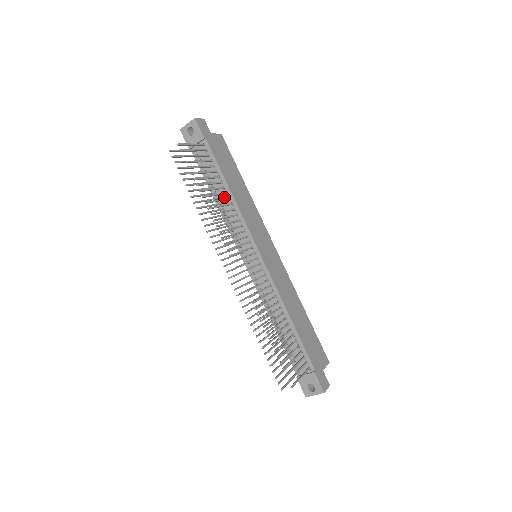
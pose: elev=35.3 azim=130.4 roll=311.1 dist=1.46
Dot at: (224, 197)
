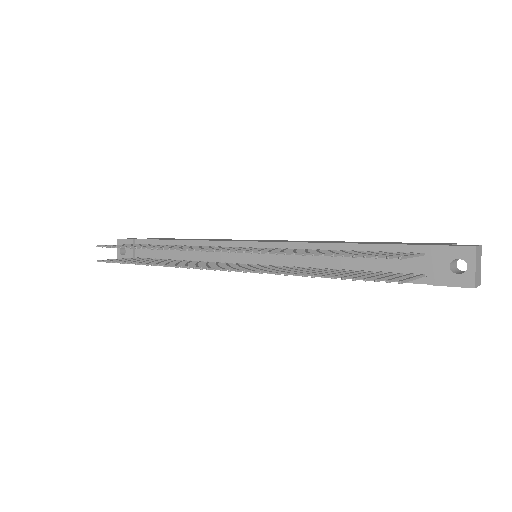
Dot at: (183, 252)
